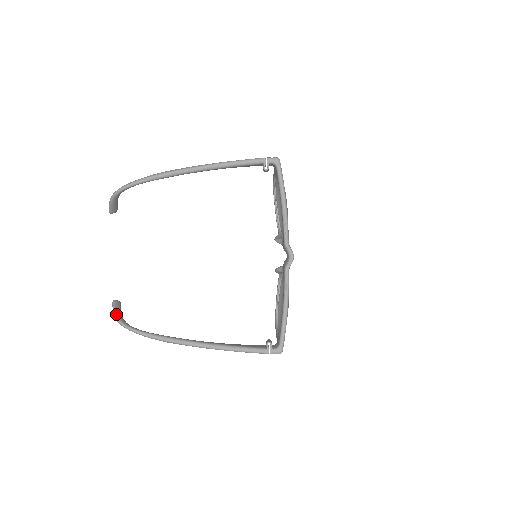
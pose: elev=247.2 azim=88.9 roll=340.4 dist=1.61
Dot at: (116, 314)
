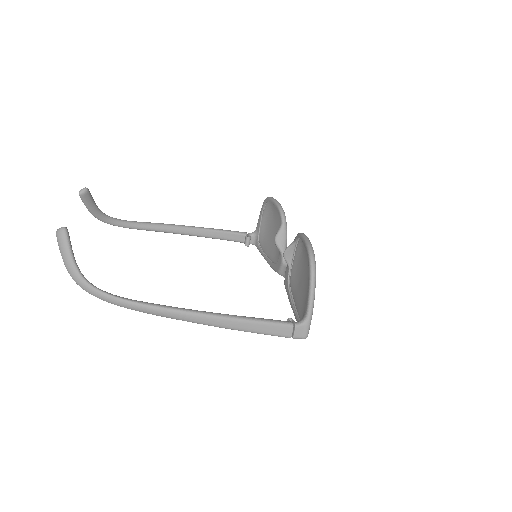
Dot at: (92, 213)
